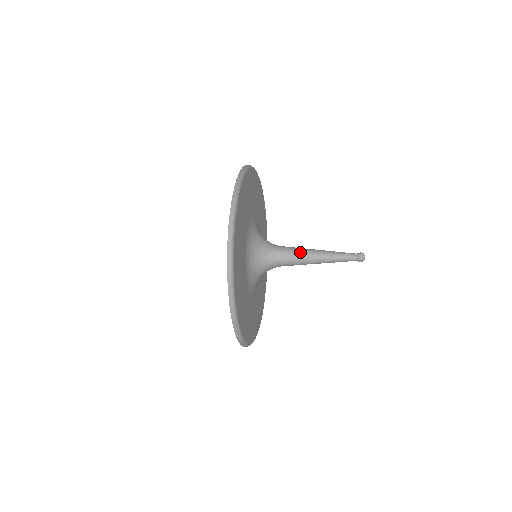
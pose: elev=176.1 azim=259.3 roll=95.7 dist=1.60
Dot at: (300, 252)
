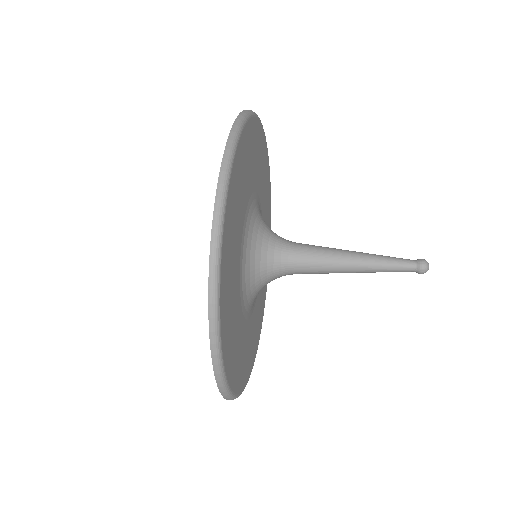
Dot at: (326, 267)
